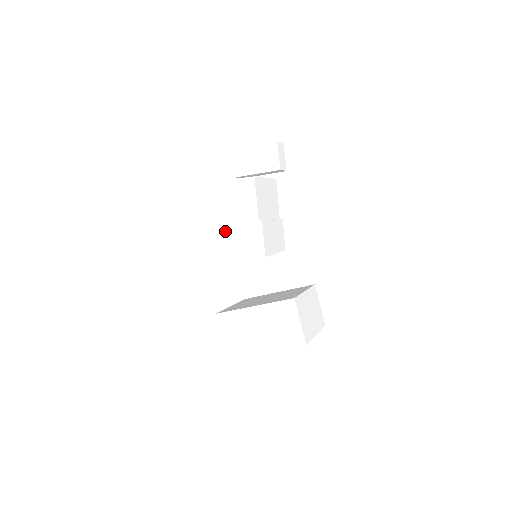
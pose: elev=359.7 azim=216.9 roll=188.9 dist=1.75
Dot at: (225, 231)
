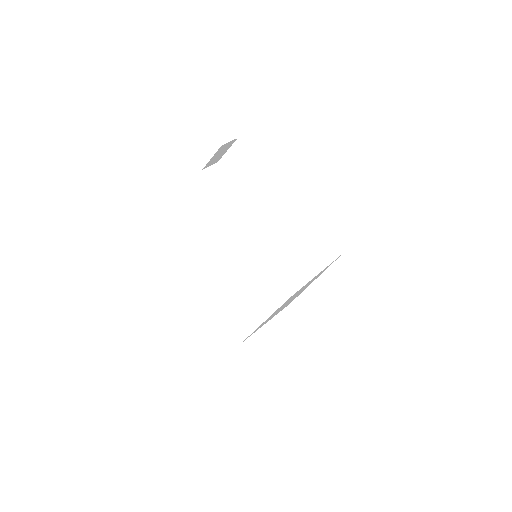
Dot at: (200, 252)
